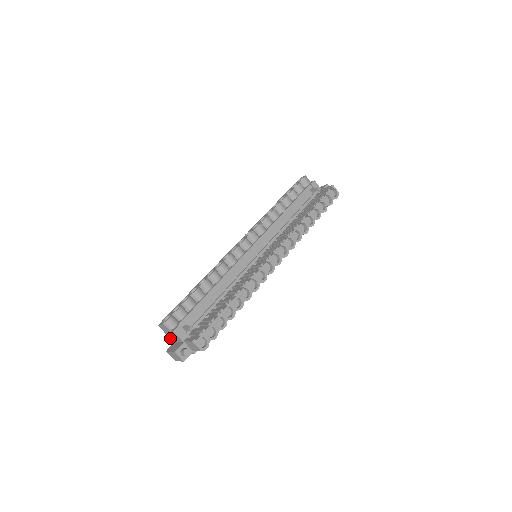
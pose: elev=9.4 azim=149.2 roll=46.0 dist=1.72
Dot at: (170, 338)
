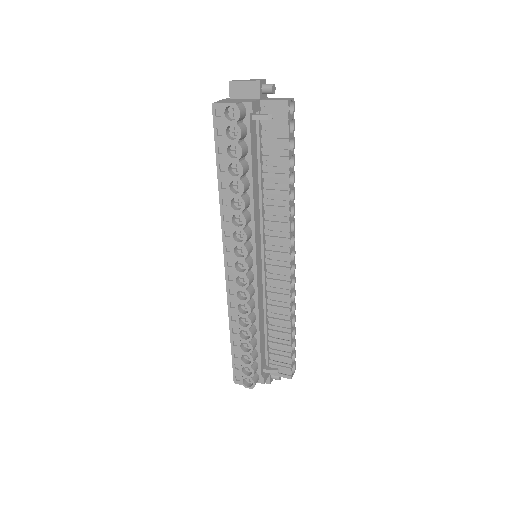
Dot at: occluded
